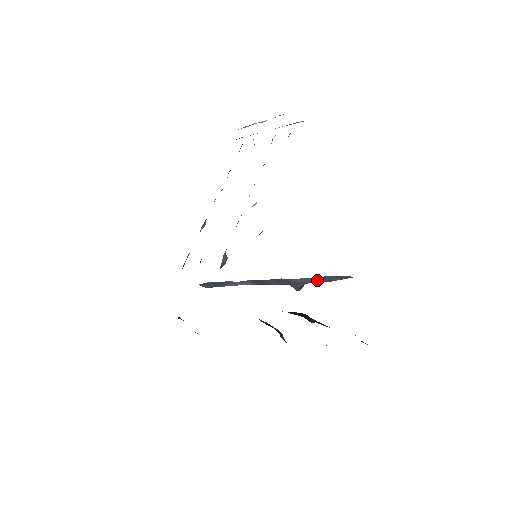
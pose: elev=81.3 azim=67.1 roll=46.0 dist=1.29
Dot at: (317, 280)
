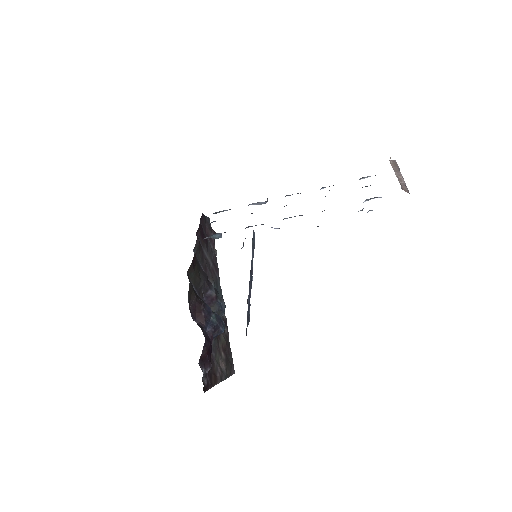
Dot at: (248, 311)
